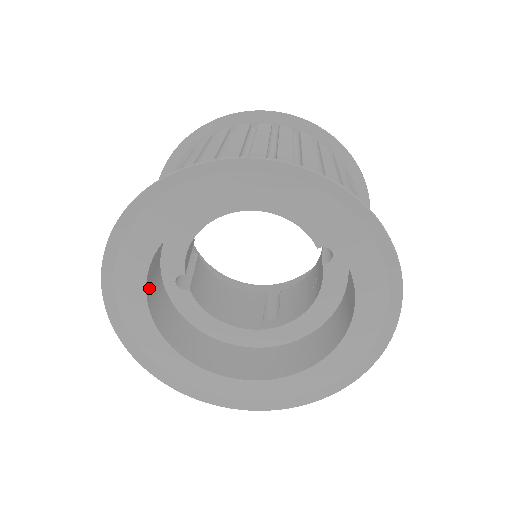
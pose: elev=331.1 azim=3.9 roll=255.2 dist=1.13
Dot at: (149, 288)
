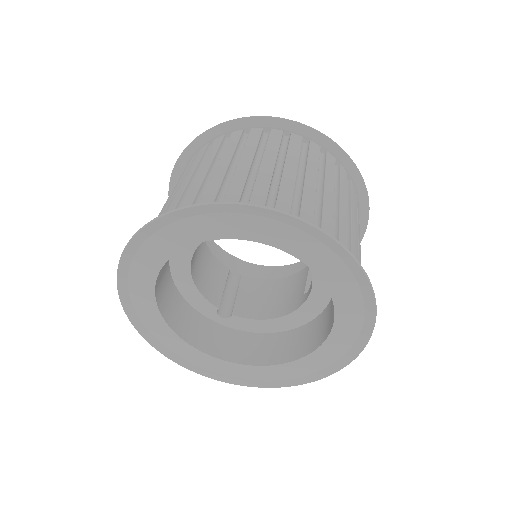
Dot at: (194, 340)
